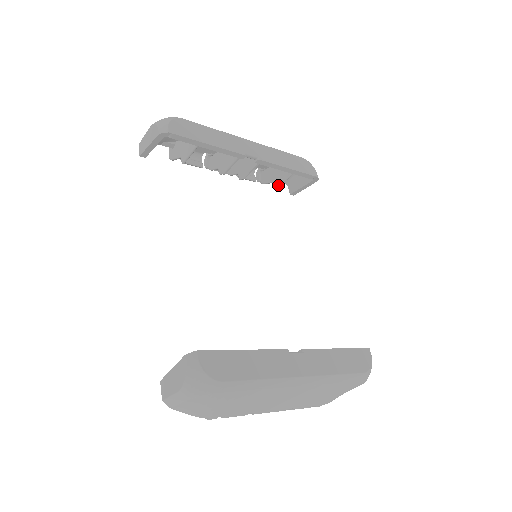
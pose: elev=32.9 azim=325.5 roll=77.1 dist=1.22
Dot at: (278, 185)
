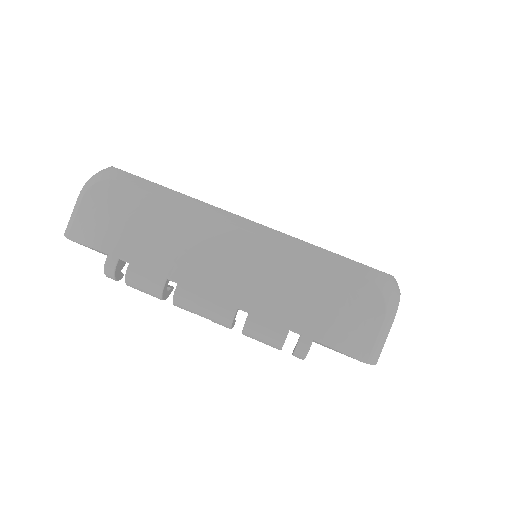
Dot at: occluded
